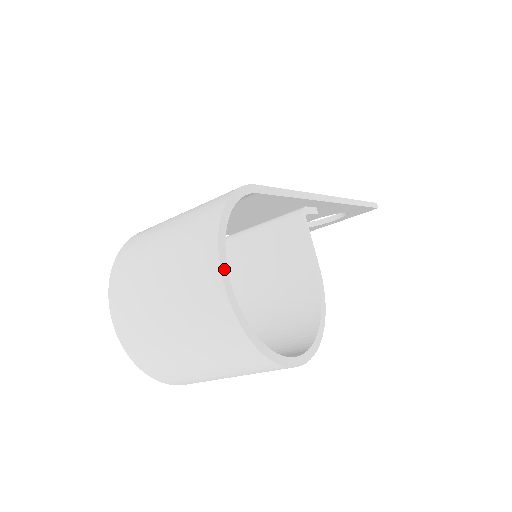
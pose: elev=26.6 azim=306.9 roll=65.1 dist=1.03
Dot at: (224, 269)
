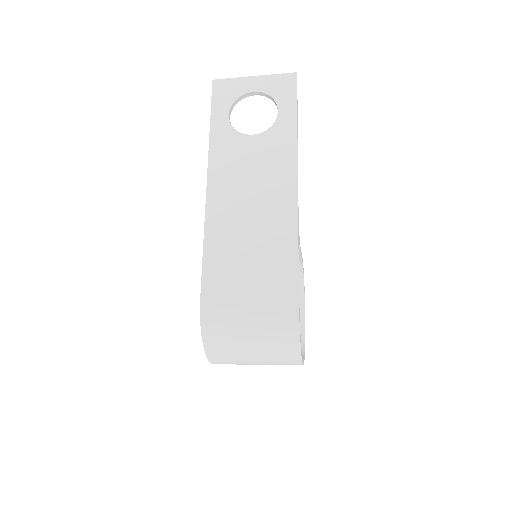
Dot at: occluded
